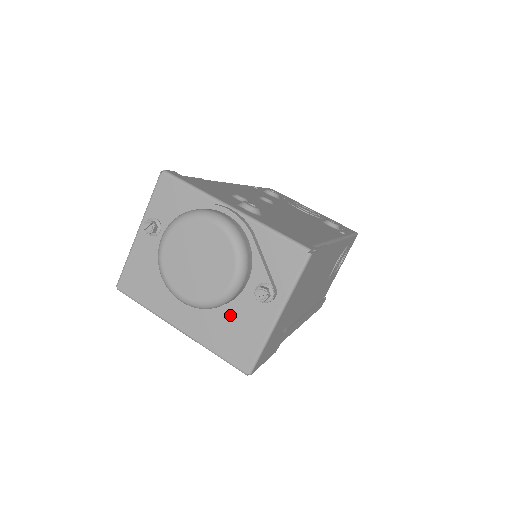
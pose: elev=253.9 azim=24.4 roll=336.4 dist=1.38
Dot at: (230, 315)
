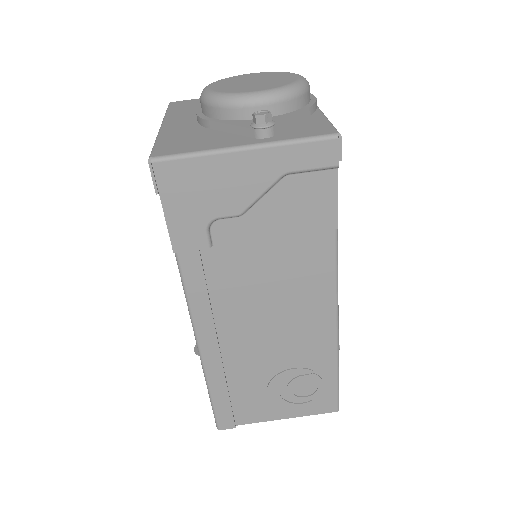
Dot at: (211, 132)
